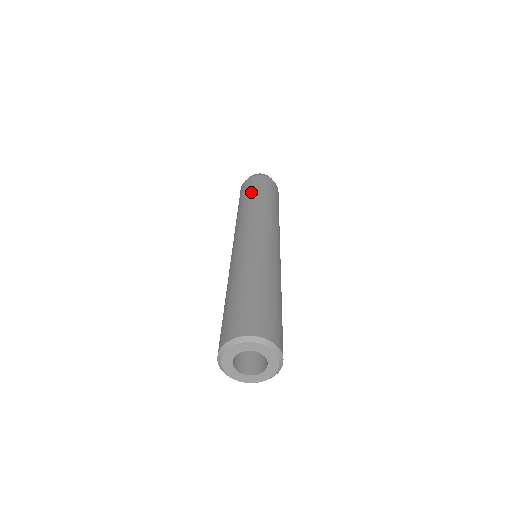
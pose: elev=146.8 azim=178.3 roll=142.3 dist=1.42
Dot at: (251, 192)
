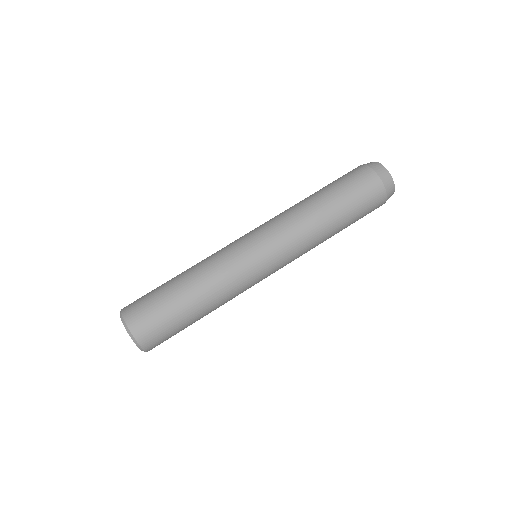
Dot at: (324, 187)
